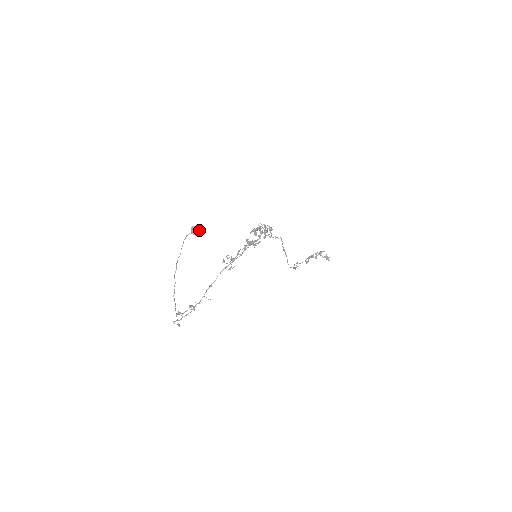
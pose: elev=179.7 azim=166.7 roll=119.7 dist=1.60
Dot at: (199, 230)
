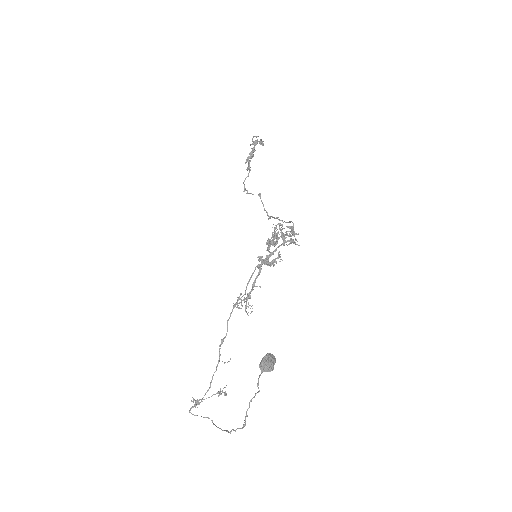
Dot at: (273, 361)
